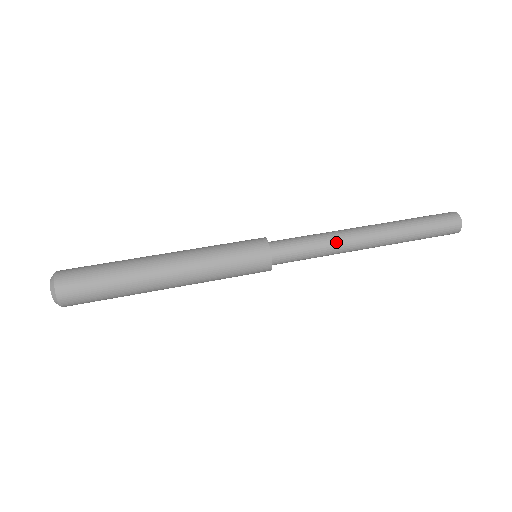
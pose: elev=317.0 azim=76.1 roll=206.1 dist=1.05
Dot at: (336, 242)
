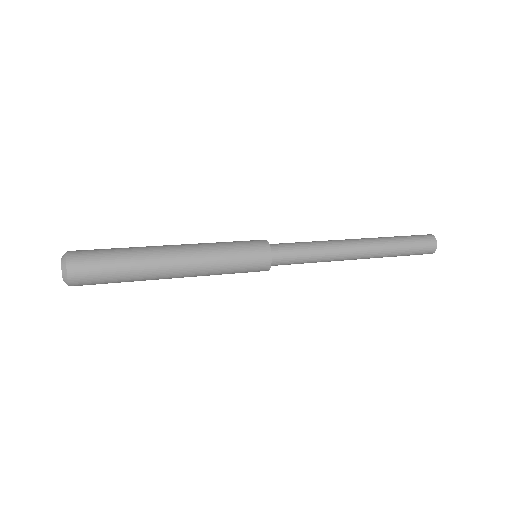
Dot at: (329, 250)
